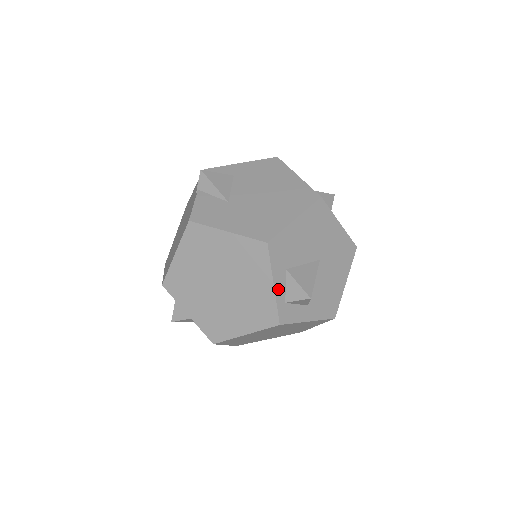
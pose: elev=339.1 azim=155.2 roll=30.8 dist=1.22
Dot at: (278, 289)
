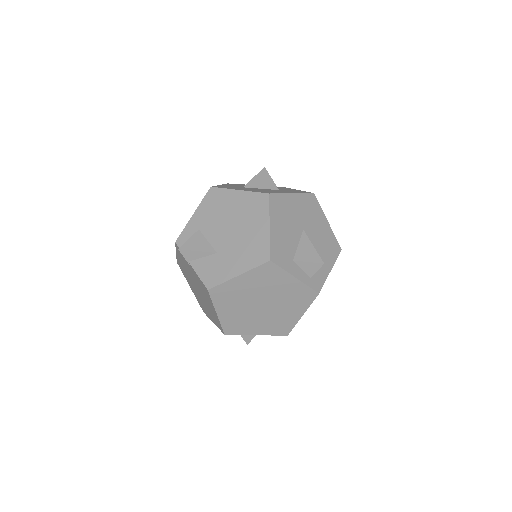
Dot at: (300, 277)
